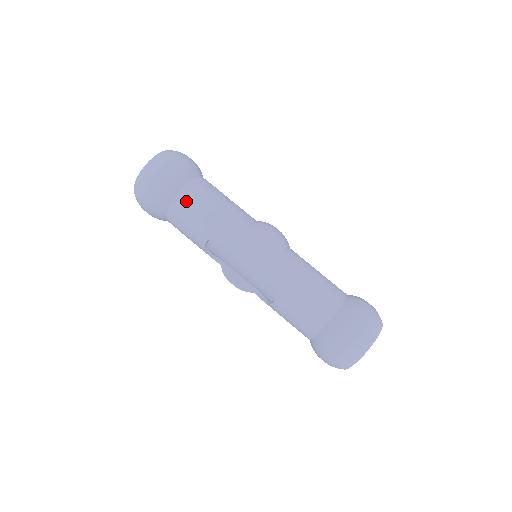
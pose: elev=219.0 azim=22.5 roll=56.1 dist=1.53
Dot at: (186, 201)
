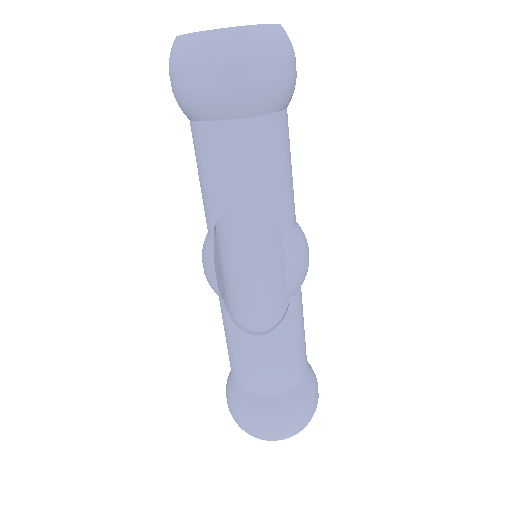
Dot at: (271, 135)
